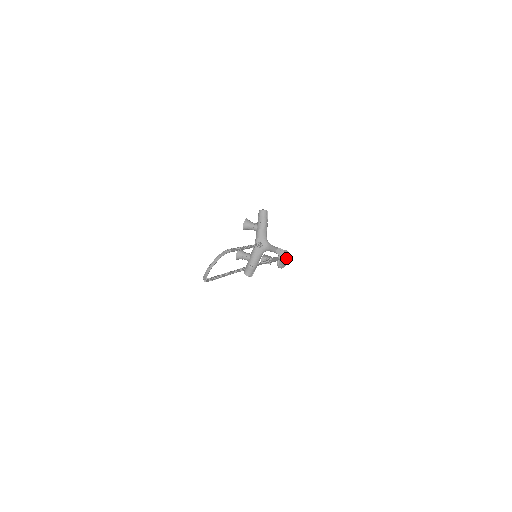
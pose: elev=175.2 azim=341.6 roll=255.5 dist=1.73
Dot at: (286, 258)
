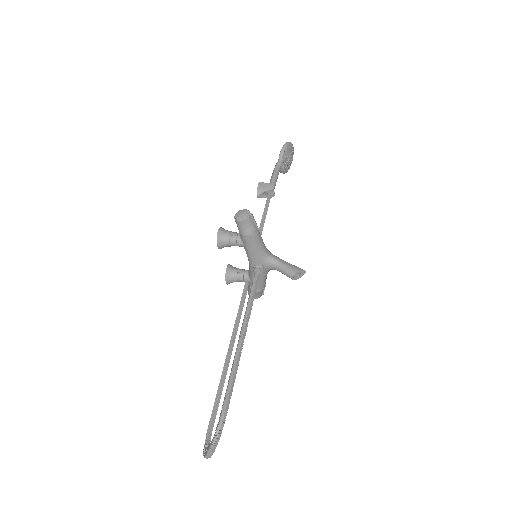
Dot at: (290, 155)
